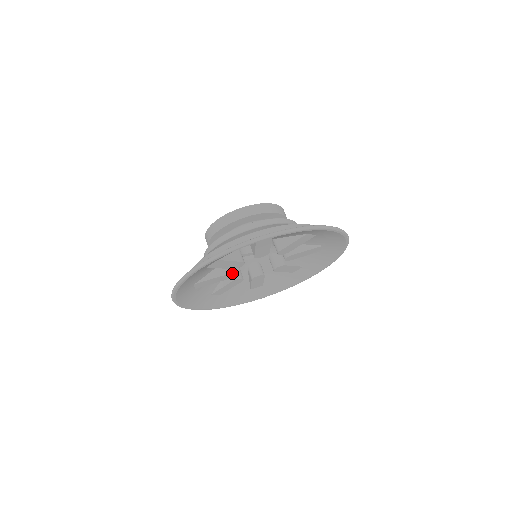
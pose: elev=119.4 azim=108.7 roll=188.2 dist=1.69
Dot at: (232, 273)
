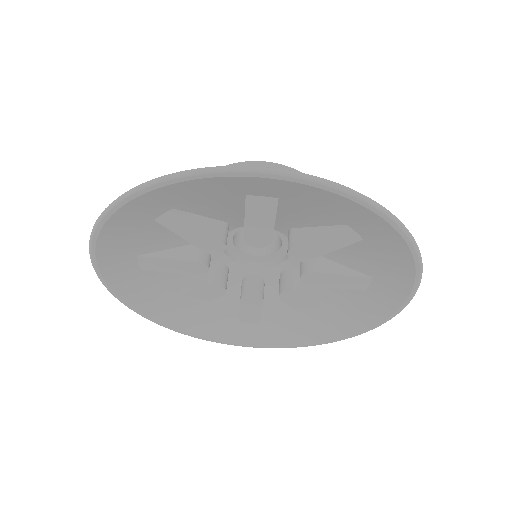
Dot at: (204, 263)
